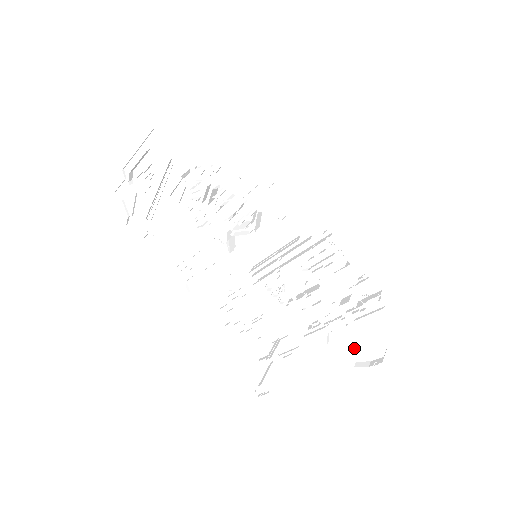
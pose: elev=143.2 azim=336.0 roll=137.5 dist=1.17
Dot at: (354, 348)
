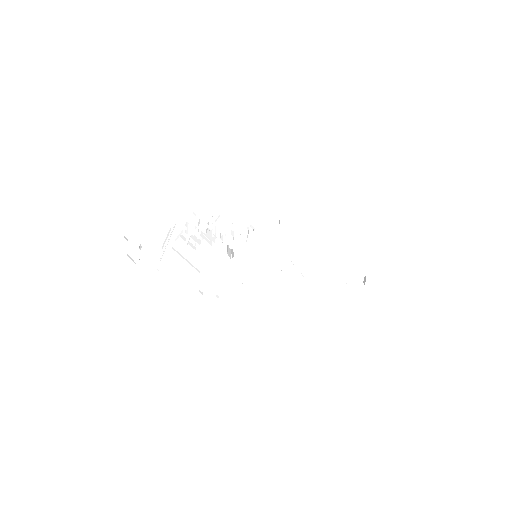
Dot at: (340, 283)
